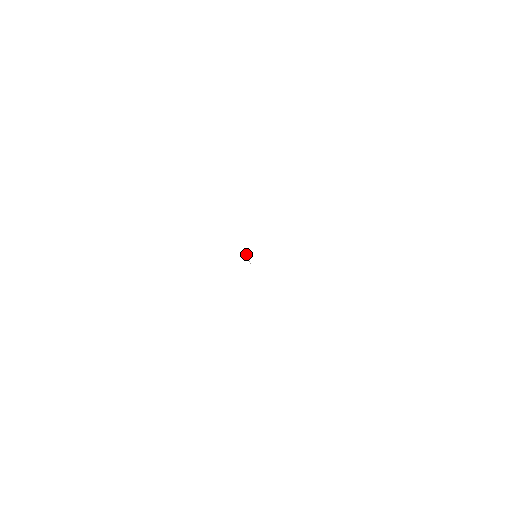
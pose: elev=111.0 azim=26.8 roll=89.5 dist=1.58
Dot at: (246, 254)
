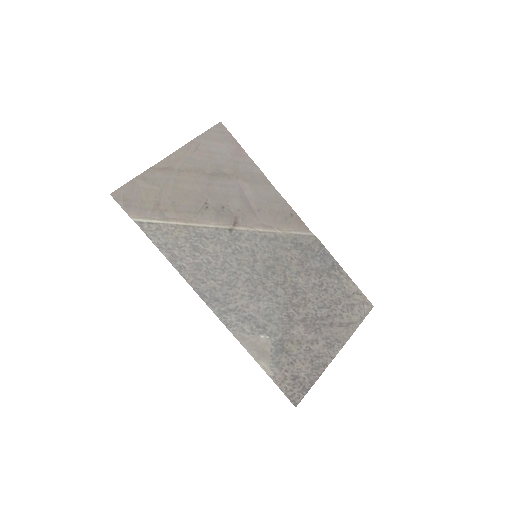
Dot at: (264, 224)
